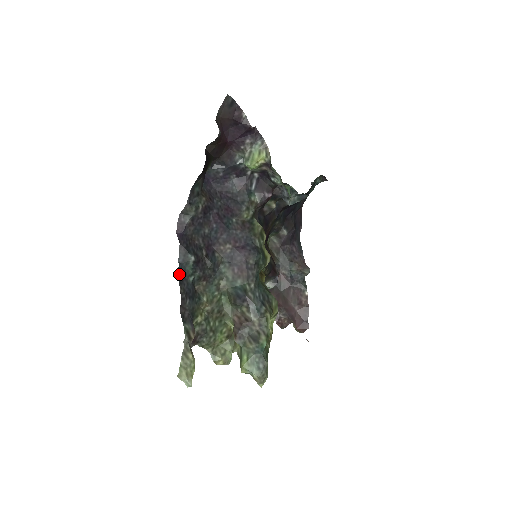
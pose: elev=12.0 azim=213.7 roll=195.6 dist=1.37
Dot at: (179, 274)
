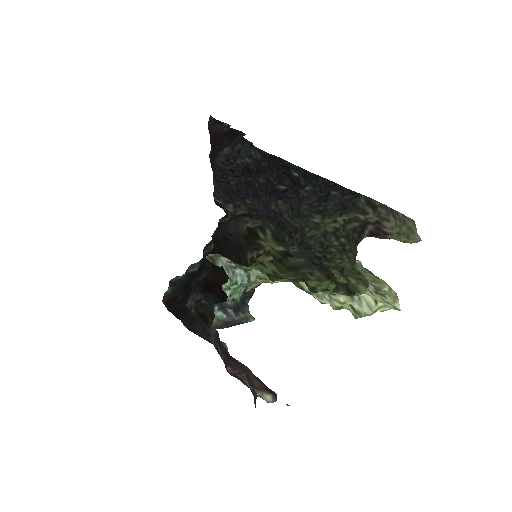
Dot at: (307, 173)
